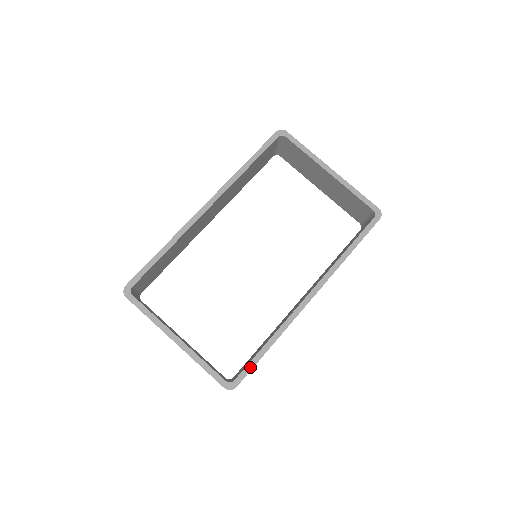
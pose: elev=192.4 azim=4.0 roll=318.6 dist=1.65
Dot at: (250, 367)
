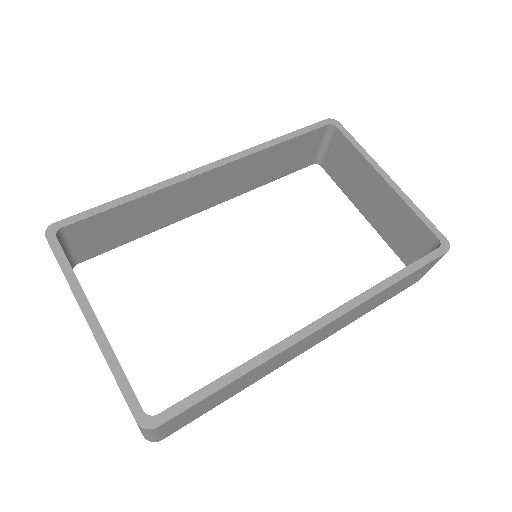
Dot at: (193, 400)
